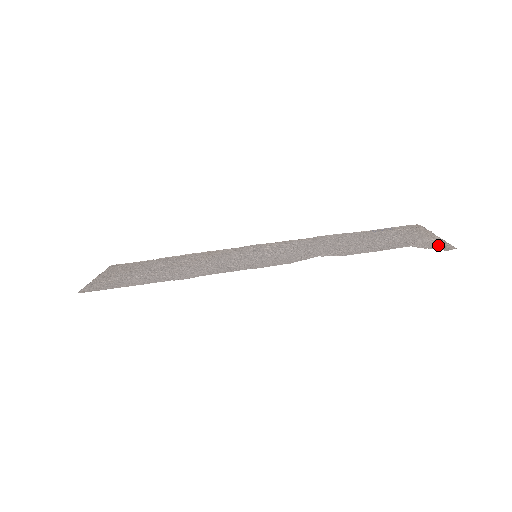
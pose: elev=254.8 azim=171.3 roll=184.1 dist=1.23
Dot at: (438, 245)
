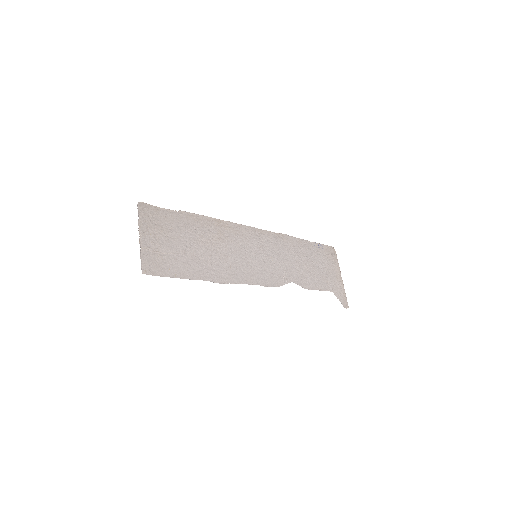
Dot at: (342, 297)
